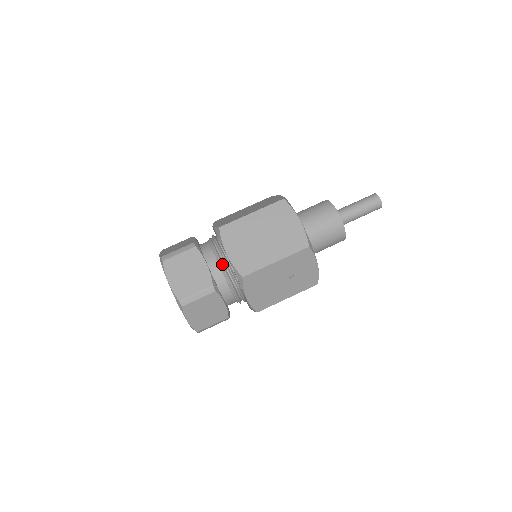
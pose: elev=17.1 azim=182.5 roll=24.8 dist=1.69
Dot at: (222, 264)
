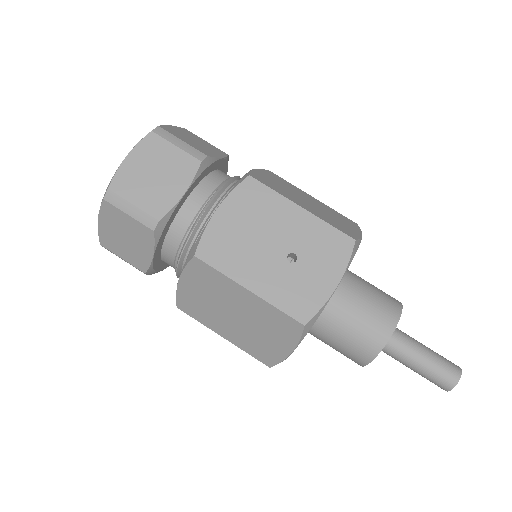
Dot at: (234, 176)
